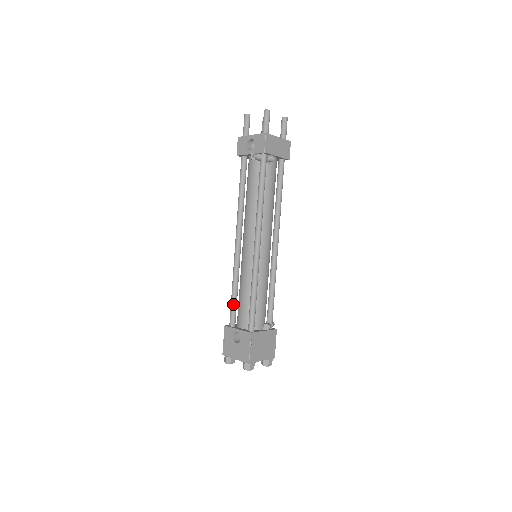
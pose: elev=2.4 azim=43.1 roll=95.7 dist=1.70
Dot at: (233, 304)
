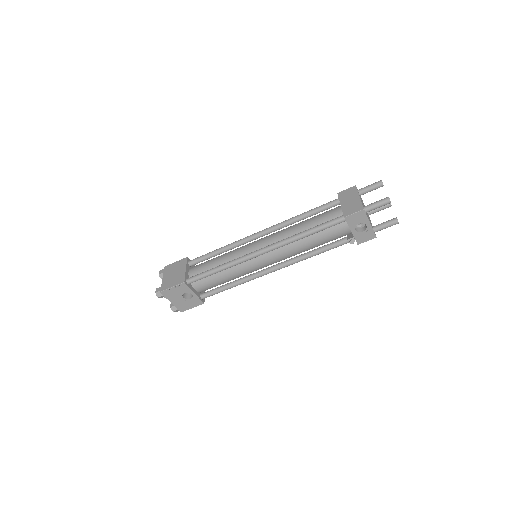
Dot at: occluded
